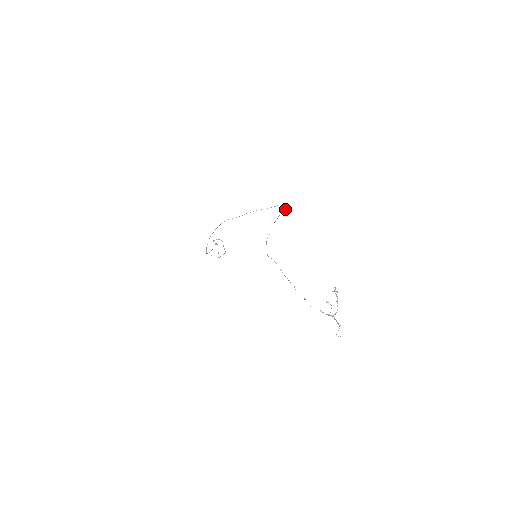
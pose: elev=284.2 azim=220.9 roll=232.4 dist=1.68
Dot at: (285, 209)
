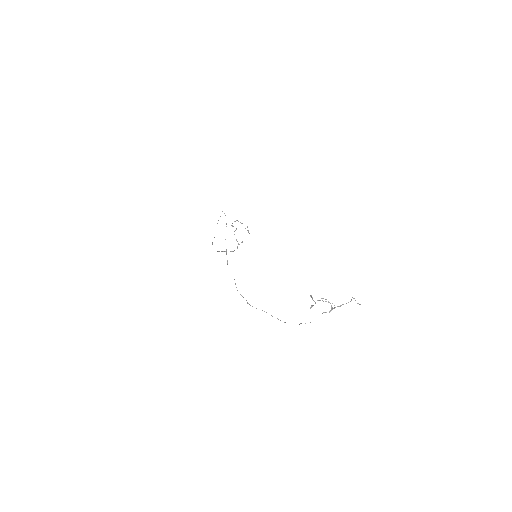
Dot at: occluded
